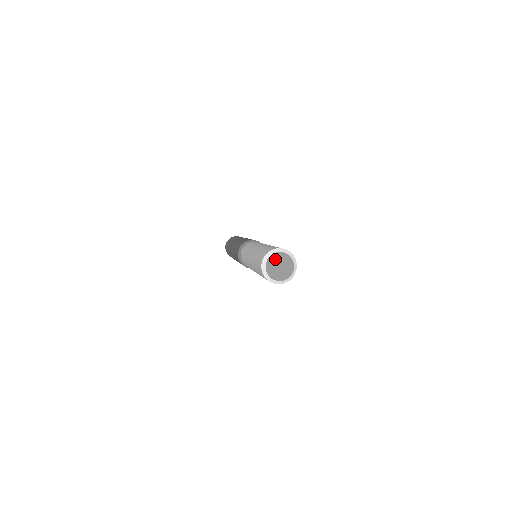
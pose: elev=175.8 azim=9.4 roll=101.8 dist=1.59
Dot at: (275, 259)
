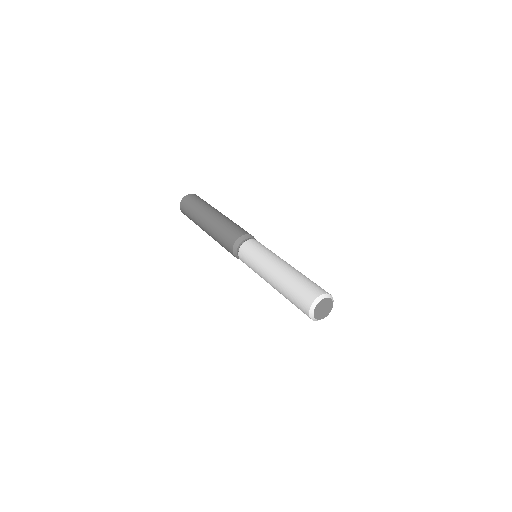
Dot at: (318, 309)
